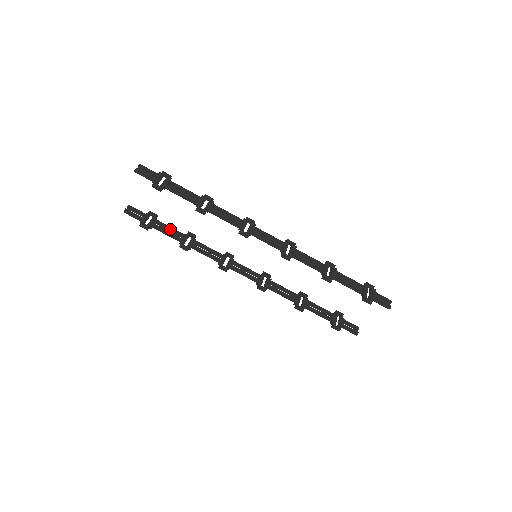
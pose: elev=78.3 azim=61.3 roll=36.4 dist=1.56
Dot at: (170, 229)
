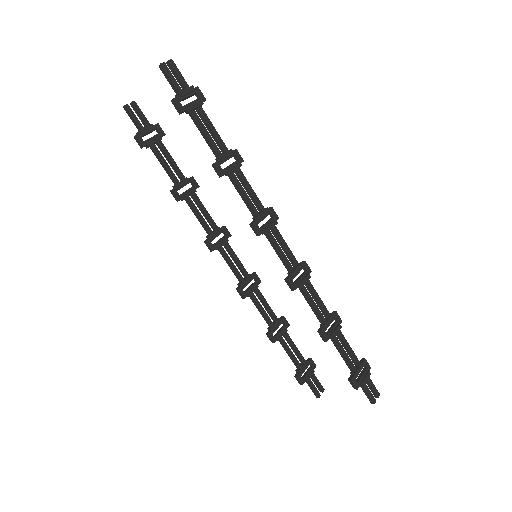
Dot at: (171, 161)
